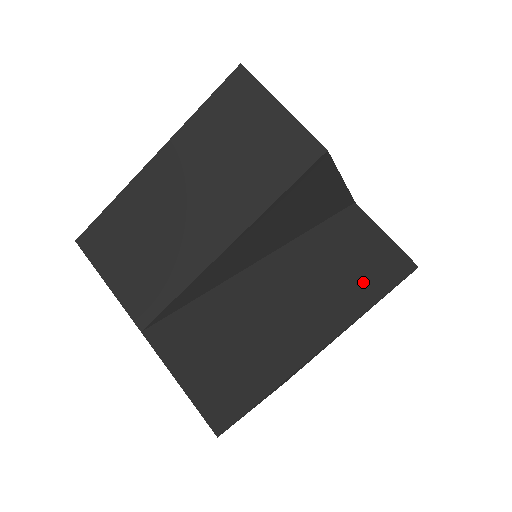
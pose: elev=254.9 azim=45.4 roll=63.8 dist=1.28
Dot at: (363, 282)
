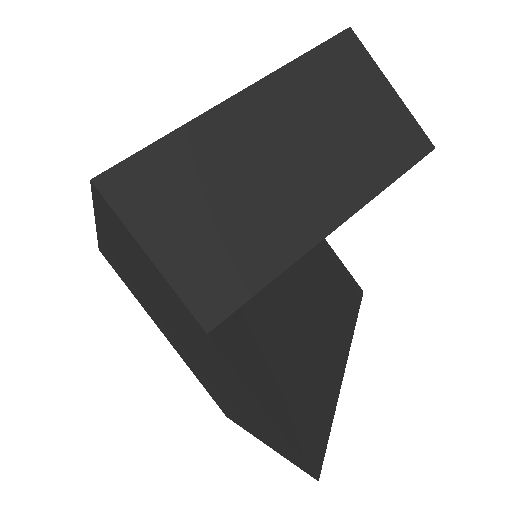
Dot at: (343, 299)
